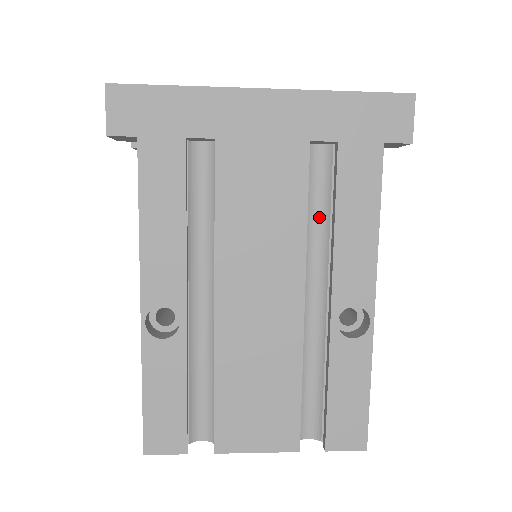
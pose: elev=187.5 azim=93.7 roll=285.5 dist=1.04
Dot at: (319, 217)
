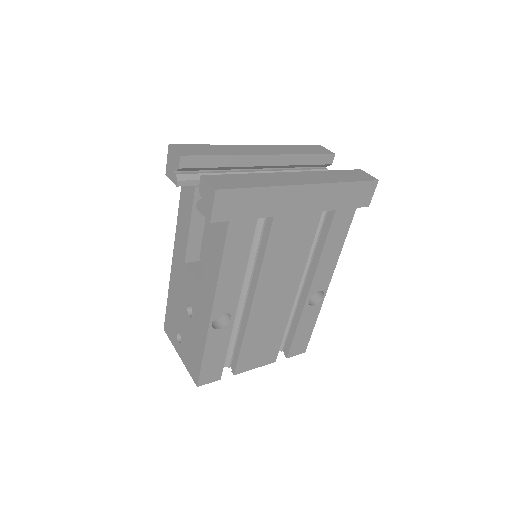
Dot at: occluded
